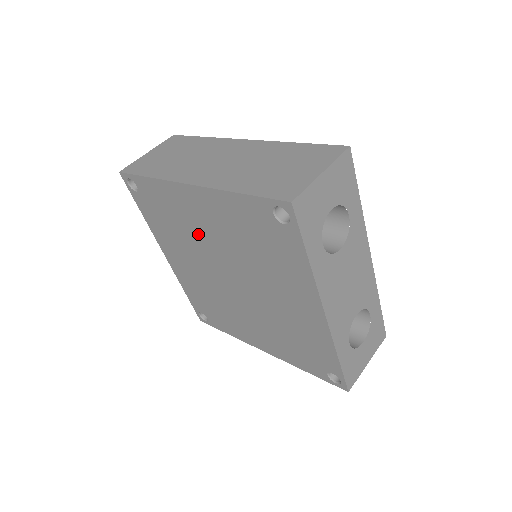
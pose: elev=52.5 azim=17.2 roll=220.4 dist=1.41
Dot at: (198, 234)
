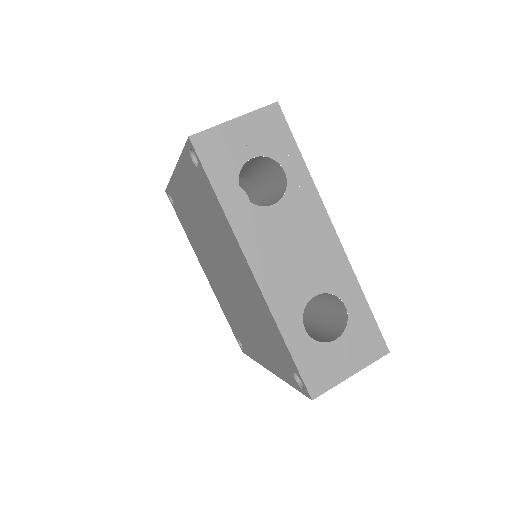
Dot at: (196, 227)
